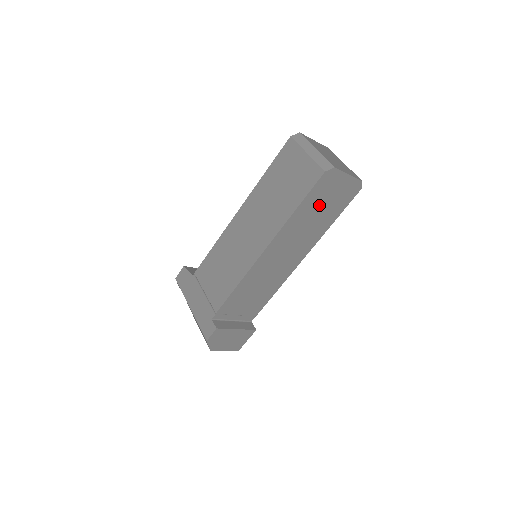
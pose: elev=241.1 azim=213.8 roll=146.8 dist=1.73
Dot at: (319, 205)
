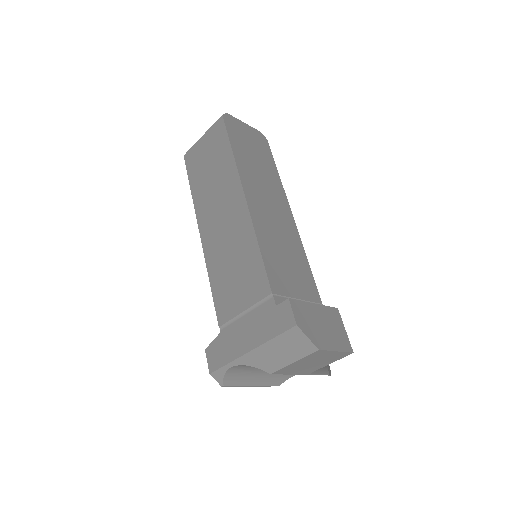
Dot at: (248, 150)
